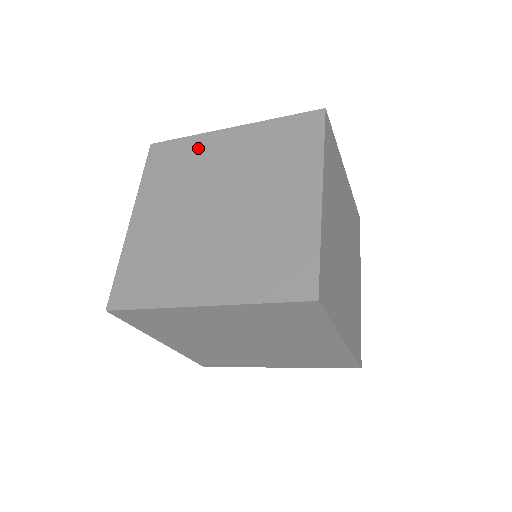
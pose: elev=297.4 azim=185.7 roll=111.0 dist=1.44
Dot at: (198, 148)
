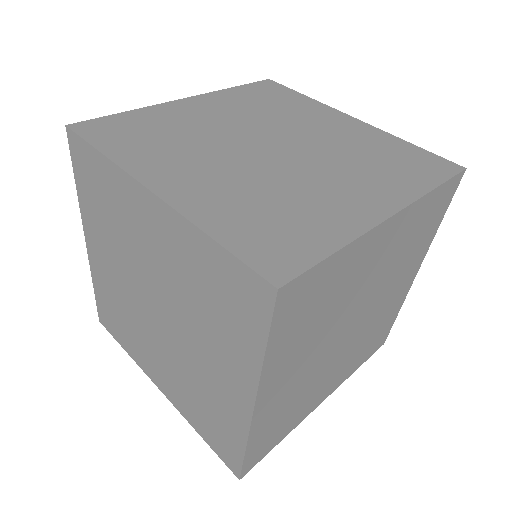
Dot at: (307, 107)
